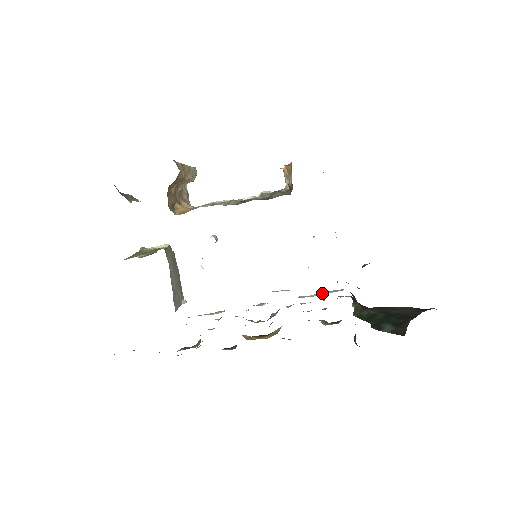
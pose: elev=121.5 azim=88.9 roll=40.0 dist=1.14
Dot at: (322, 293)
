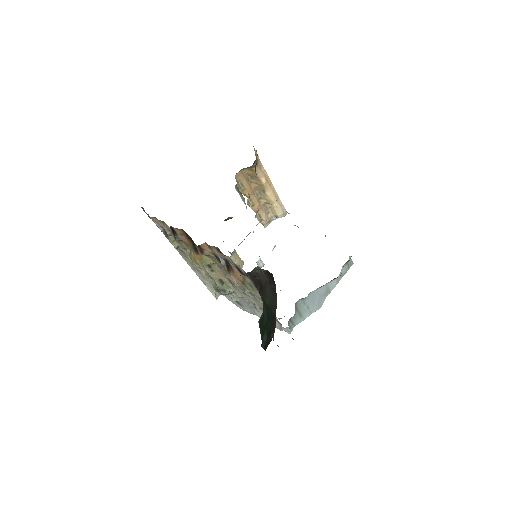
Dot at: occluded
